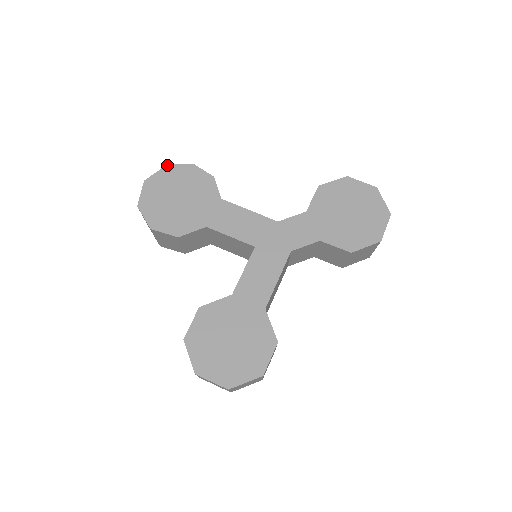
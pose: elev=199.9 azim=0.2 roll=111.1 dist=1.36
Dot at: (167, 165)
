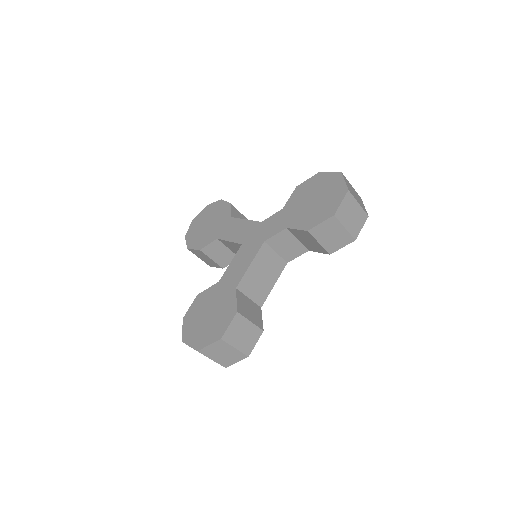
Dot at: (207, 205)
